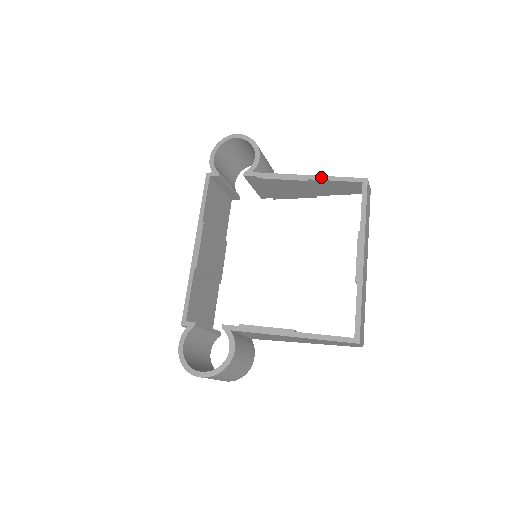
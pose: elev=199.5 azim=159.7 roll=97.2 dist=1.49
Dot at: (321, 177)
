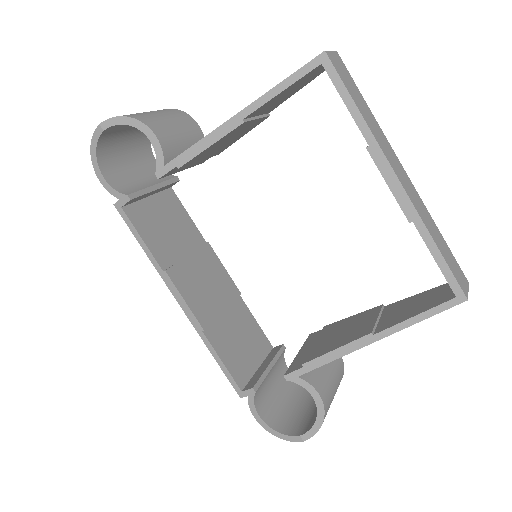
Dot at: (257, 102)
